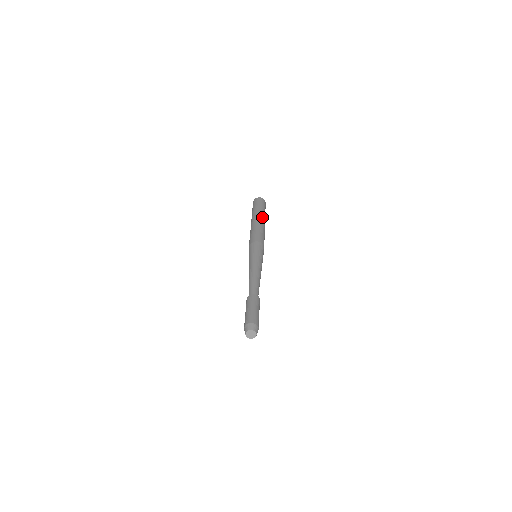
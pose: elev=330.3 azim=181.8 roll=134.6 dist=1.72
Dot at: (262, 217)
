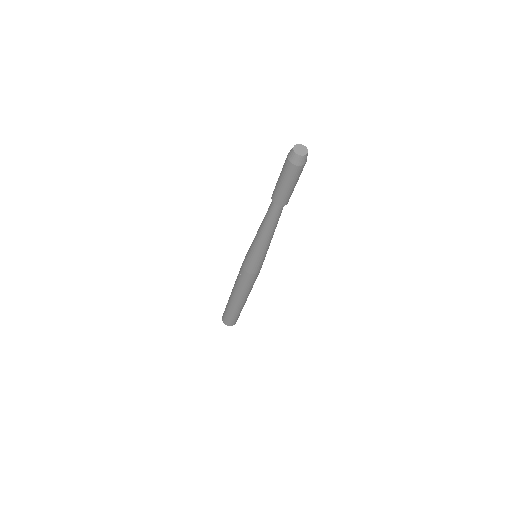
Dot at: occluded
